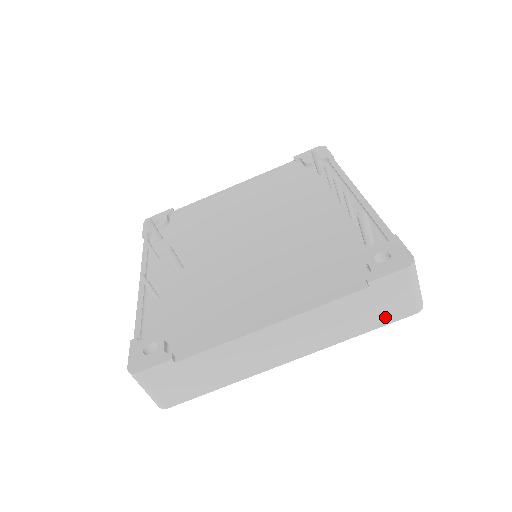
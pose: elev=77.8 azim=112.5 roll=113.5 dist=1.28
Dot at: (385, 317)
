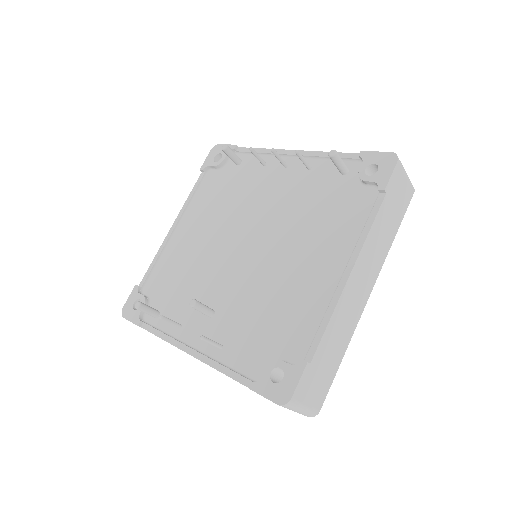
Dot at: (401, 210)
